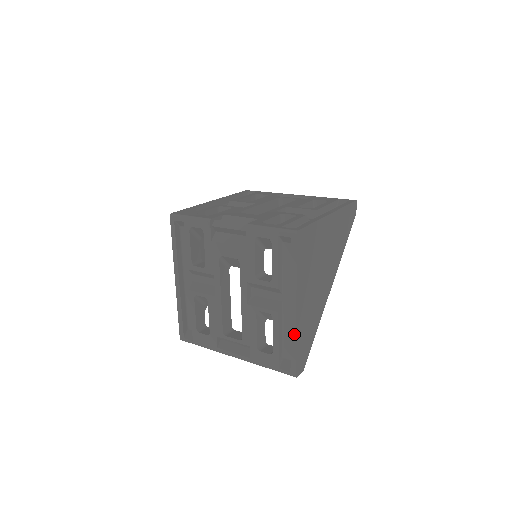
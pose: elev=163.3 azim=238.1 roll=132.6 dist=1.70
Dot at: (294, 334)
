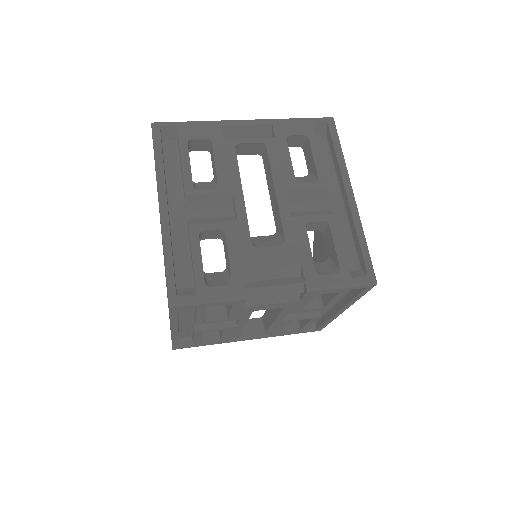
Dot at: (332, 320)
